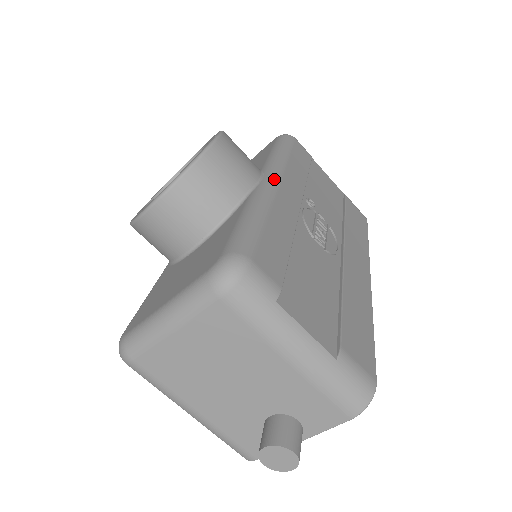
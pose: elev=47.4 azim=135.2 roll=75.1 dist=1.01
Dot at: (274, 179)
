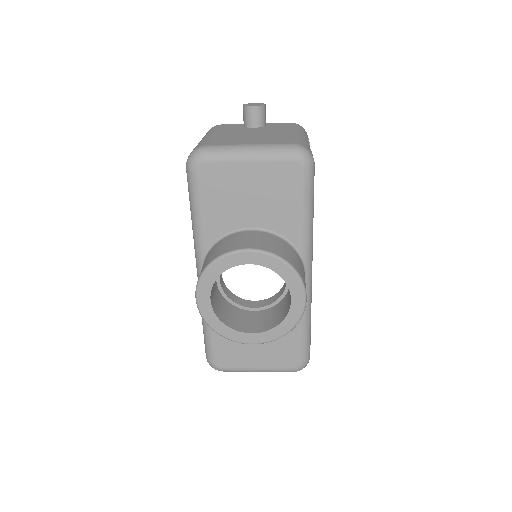
Dot at: (311, 273)
